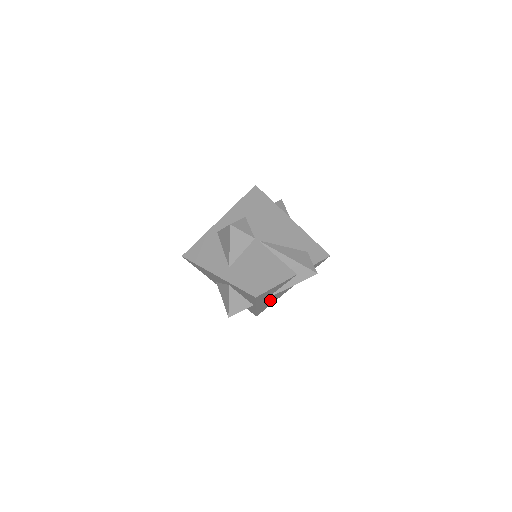
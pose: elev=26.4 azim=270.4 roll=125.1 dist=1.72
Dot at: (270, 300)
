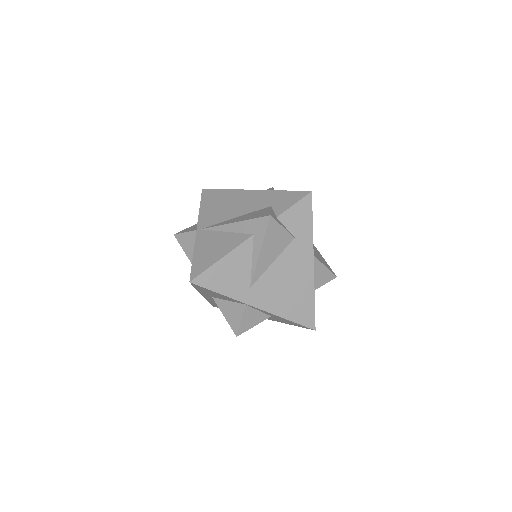
Dot at: (283, 292)
